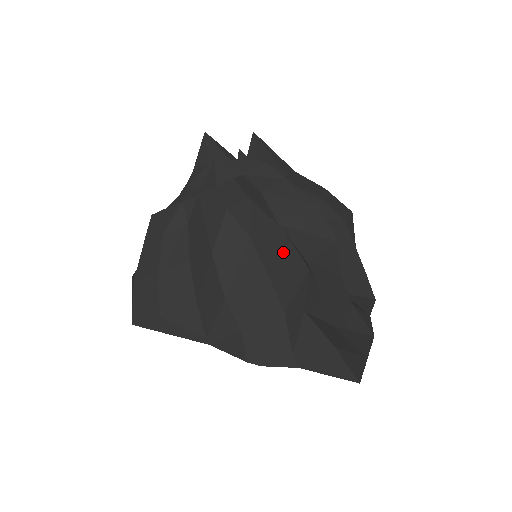
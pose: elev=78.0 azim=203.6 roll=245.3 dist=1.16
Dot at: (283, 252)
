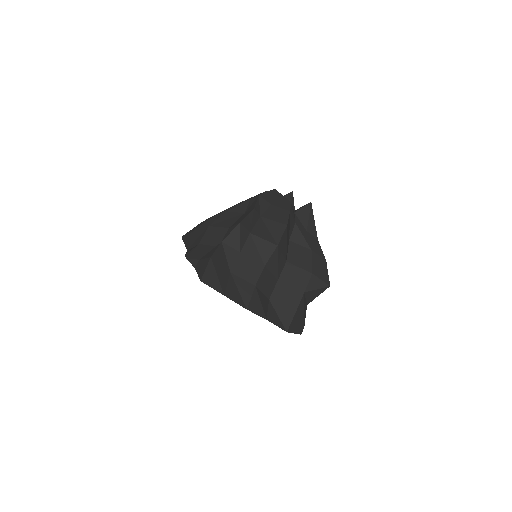
Dot at: occluded
